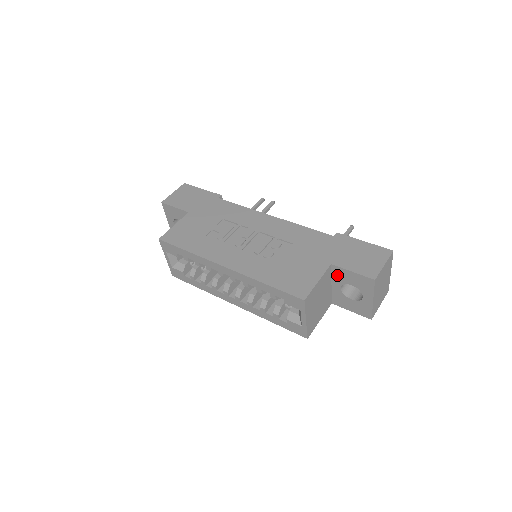
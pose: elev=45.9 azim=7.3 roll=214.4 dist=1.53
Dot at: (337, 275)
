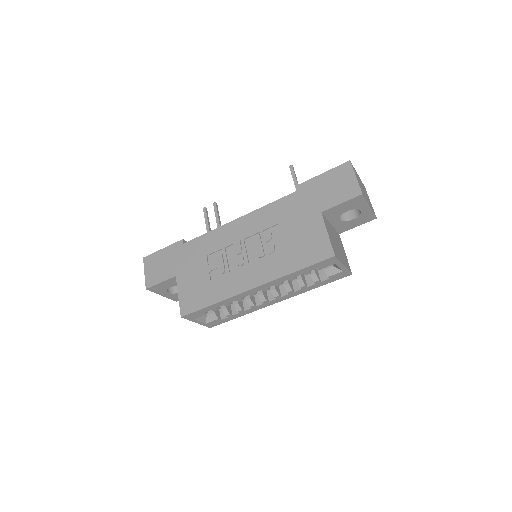
Dot at: (331, 215)
